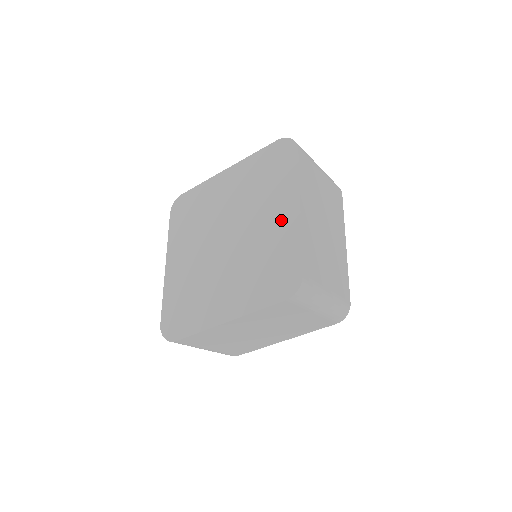
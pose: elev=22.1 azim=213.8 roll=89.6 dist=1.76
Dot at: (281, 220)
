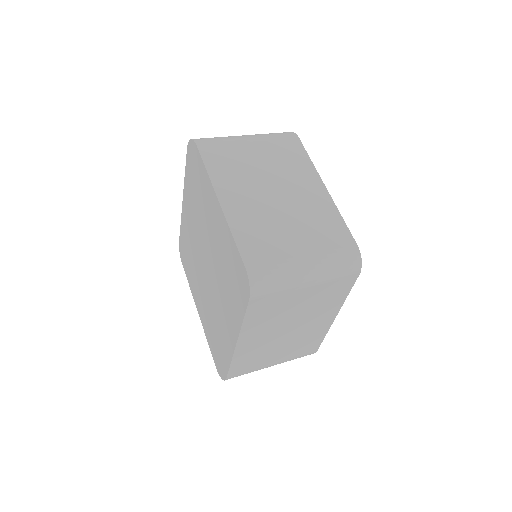
Dot at: (217, 223)
